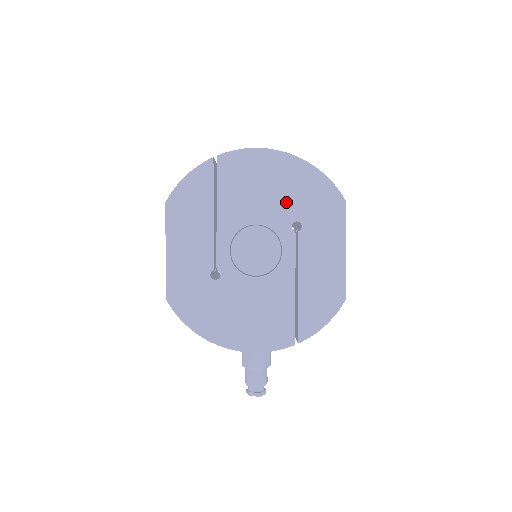
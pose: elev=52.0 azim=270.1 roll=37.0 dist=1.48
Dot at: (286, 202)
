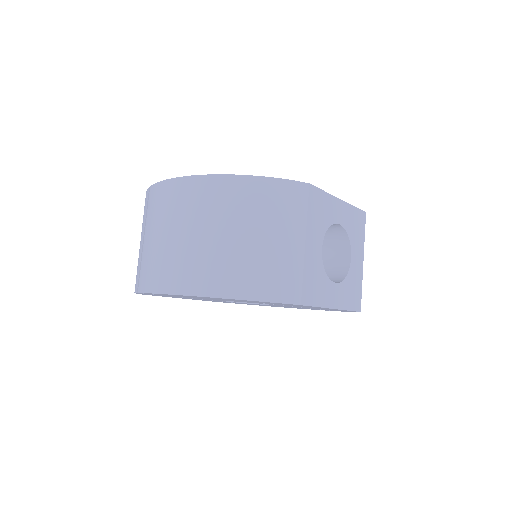
Dot at: occluded
